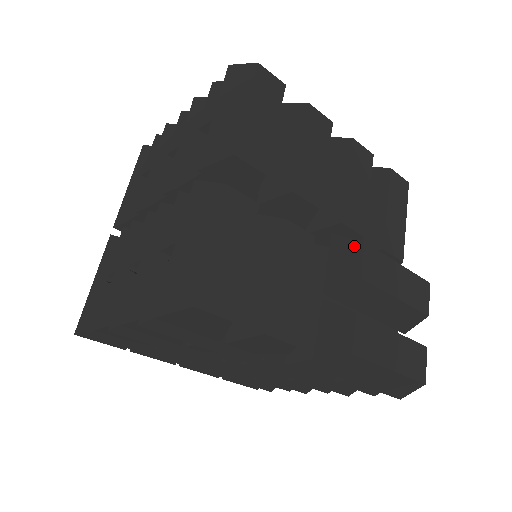
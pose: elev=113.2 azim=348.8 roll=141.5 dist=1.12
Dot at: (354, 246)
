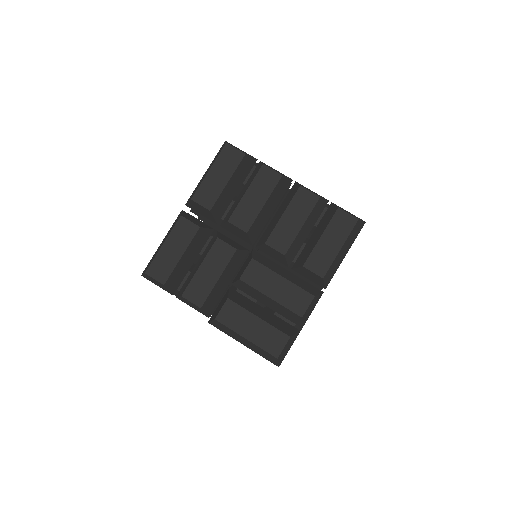
Dot at: (249, 260)
